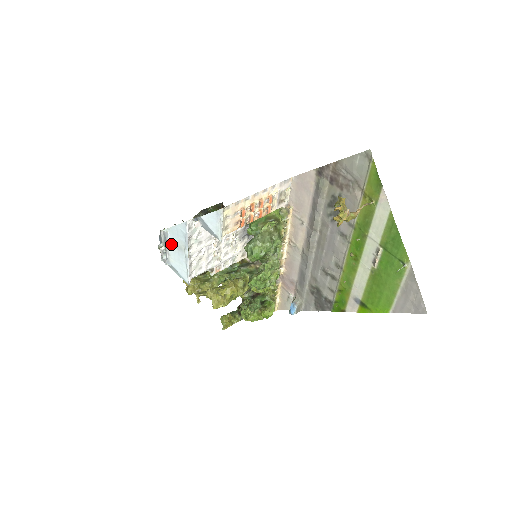
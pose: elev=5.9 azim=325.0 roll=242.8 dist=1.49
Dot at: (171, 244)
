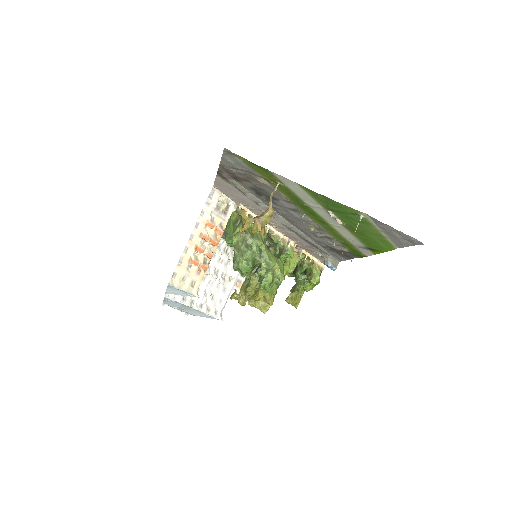
Dot at: (178, 309)
